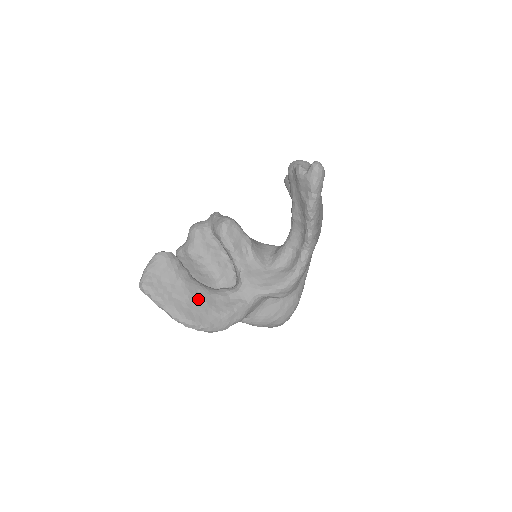
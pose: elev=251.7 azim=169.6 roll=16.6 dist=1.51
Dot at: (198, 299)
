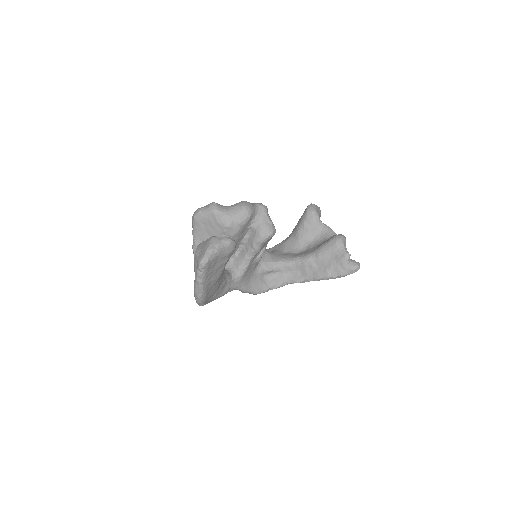
Dot at: (218, 284)
